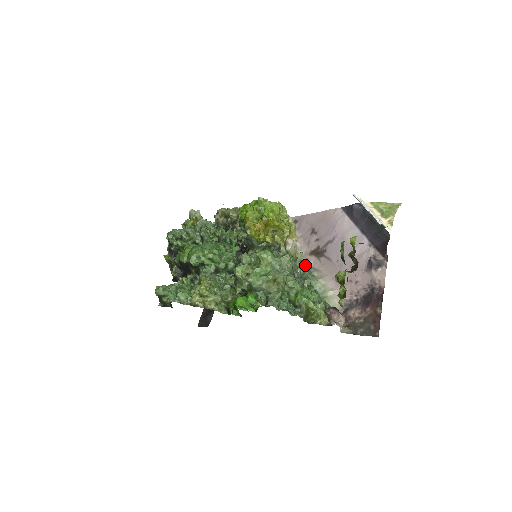
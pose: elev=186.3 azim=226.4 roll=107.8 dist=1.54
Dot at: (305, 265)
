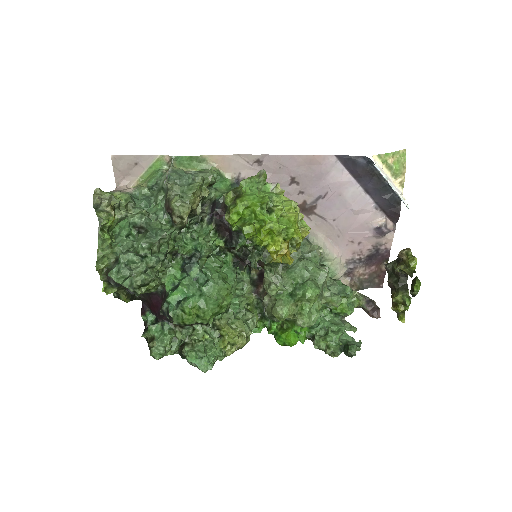
Dot at: (321, 254)
